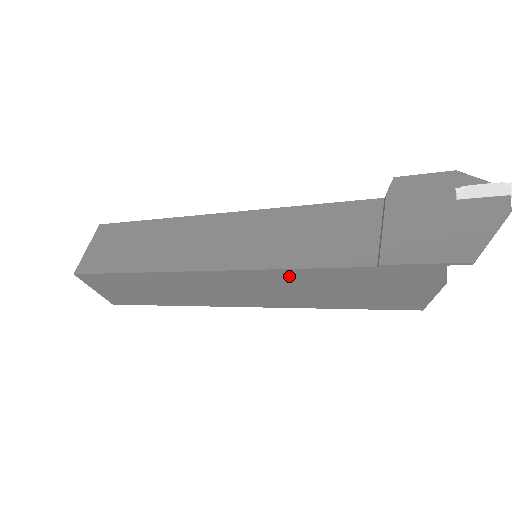
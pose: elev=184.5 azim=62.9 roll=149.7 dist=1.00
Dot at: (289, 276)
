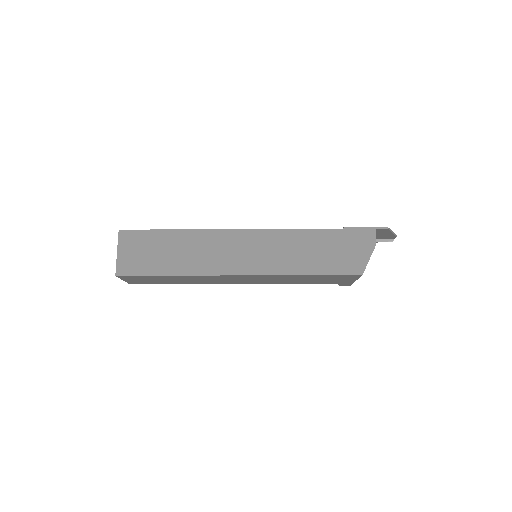
Dot at: (290, 236)
